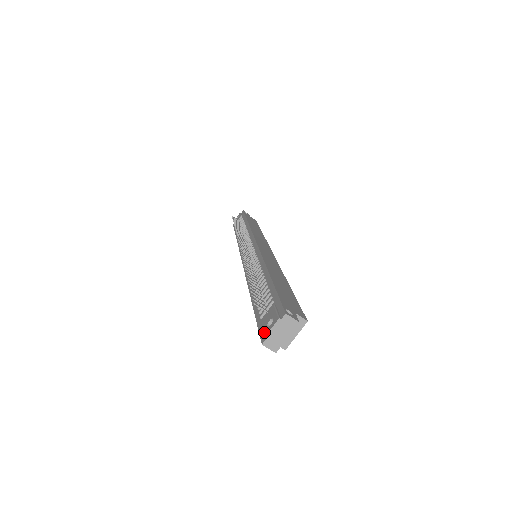
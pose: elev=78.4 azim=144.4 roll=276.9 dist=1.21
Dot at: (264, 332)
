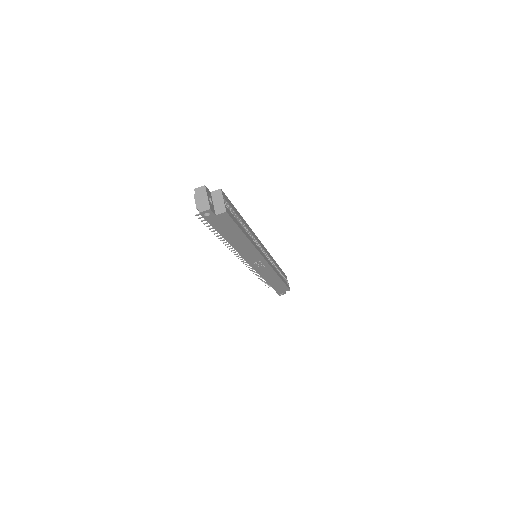
Dot at: (198, 210)
